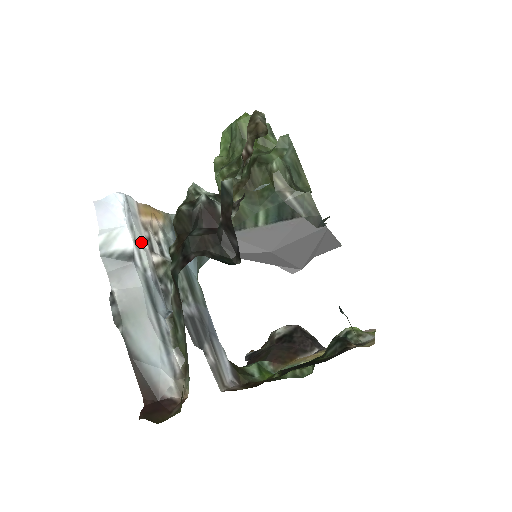
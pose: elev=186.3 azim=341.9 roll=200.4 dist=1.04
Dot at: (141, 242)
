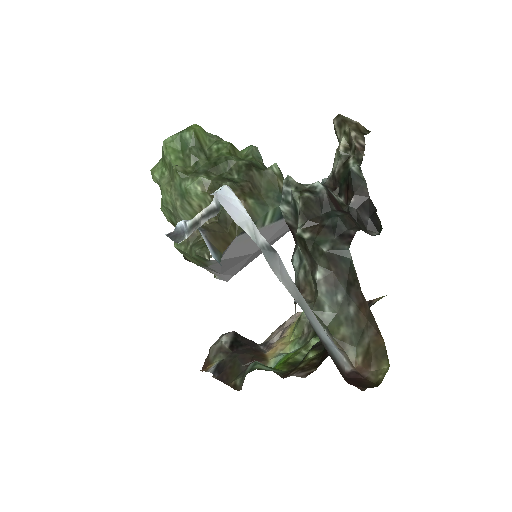
Dot at: occluded
